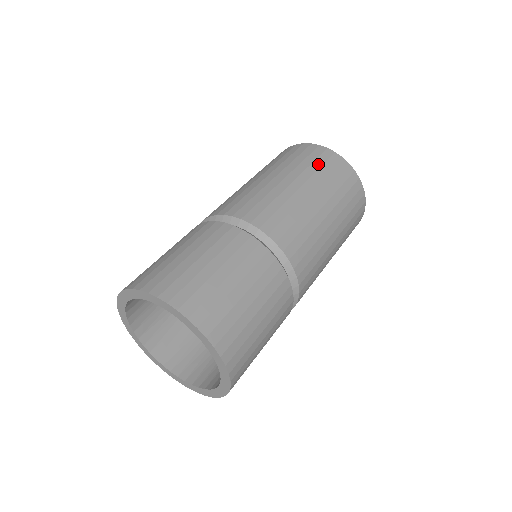
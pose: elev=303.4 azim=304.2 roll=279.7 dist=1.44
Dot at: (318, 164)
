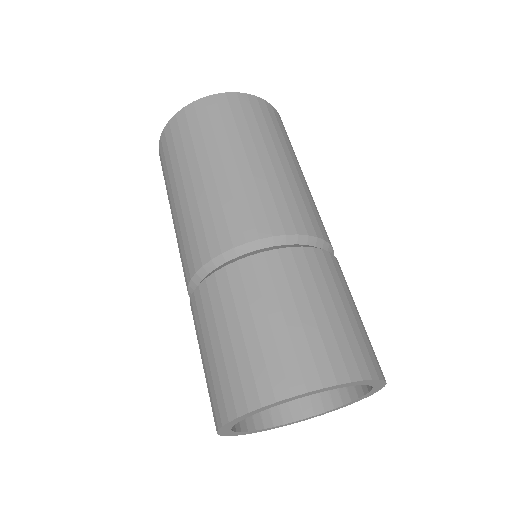
Dot at: (229, 119)
